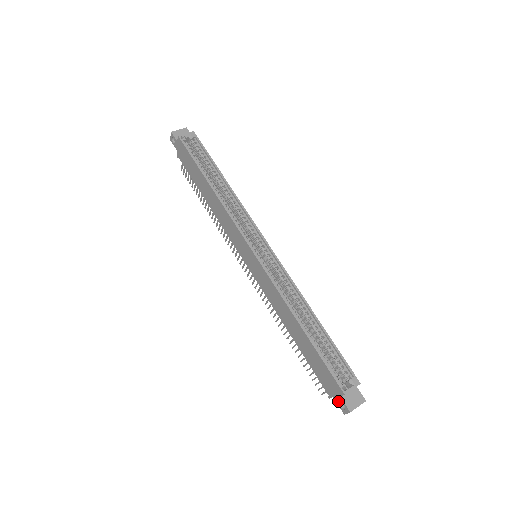
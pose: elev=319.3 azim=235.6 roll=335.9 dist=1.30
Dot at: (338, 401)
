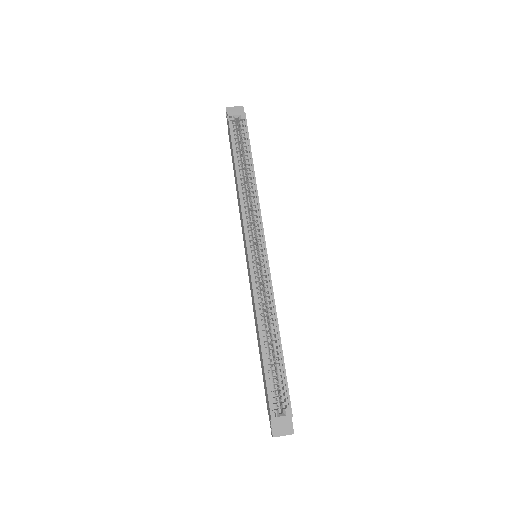
Dot at: (270, 422)
